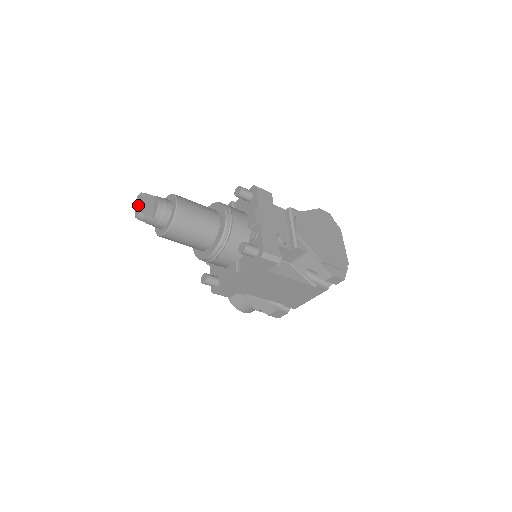
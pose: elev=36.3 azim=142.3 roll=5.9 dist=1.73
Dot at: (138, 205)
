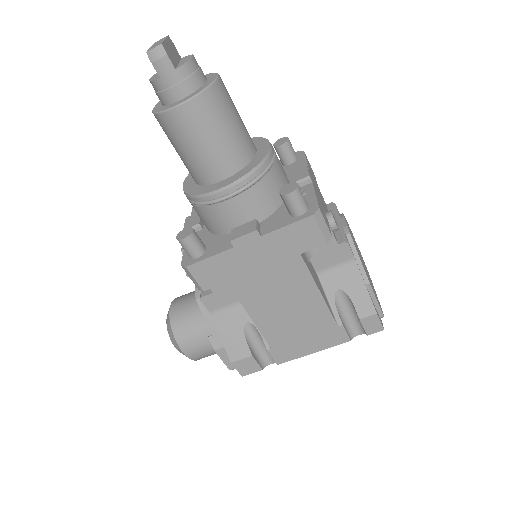
Dot at: (158, 42)
